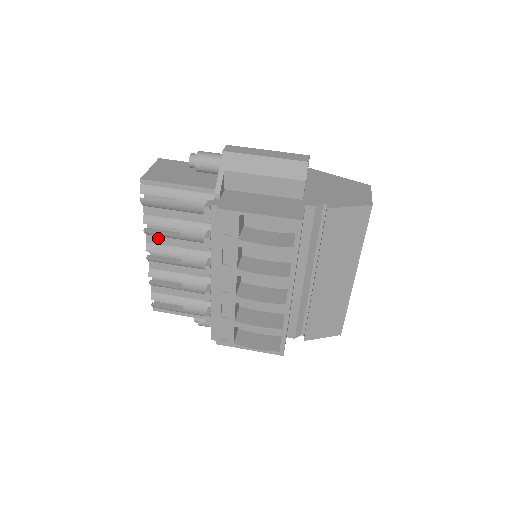
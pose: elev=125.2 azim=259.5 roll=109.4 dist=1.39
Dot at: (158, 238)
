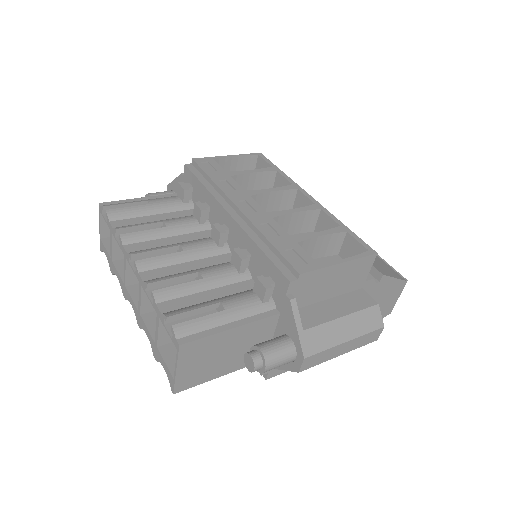
Dot at: (140, 244)
